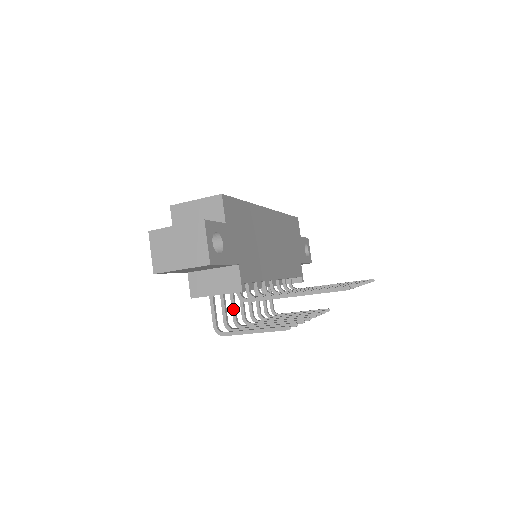
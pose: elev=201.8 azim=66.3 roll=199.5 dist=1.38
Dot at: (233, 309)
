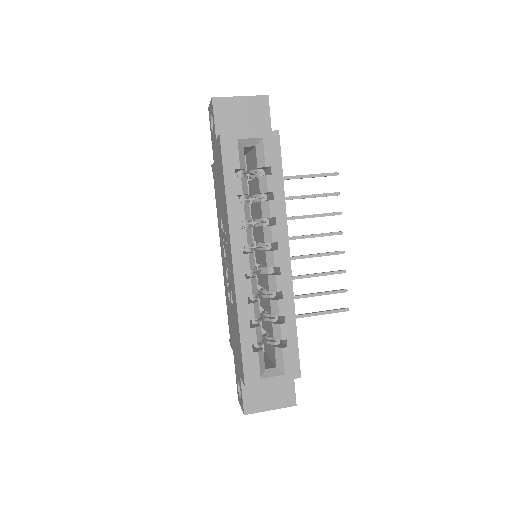
Dot at: occluded
